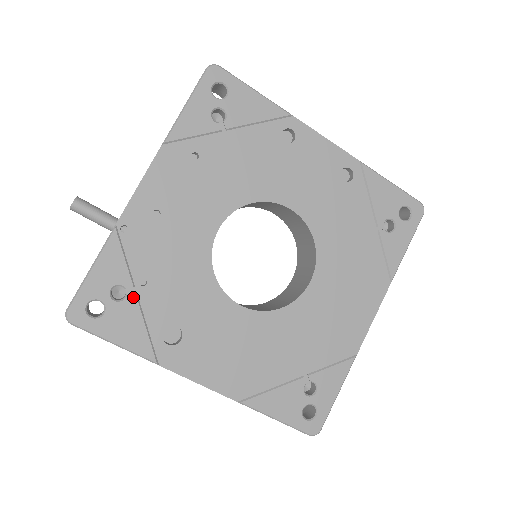
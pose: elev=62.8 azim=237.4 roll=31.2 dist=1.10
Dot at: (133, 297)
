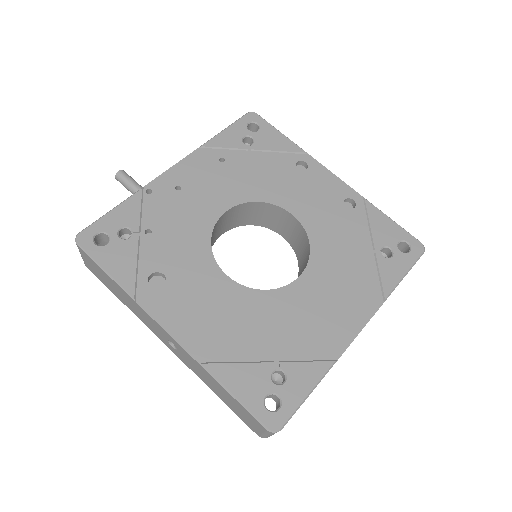
Dot at: (136, 239)
